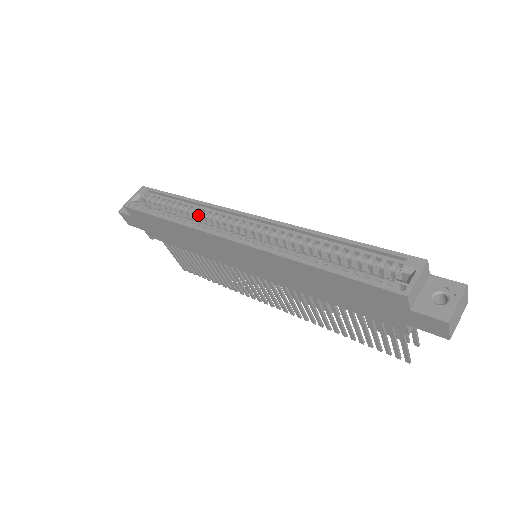
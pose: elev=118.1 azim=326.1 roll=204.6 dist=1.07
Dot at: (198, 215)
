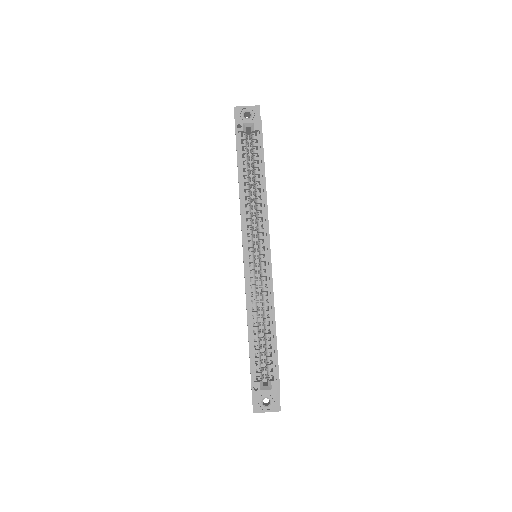
Dot at: (256, 202)
